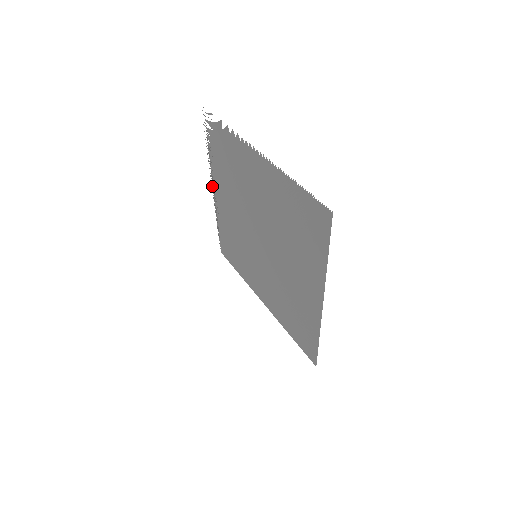
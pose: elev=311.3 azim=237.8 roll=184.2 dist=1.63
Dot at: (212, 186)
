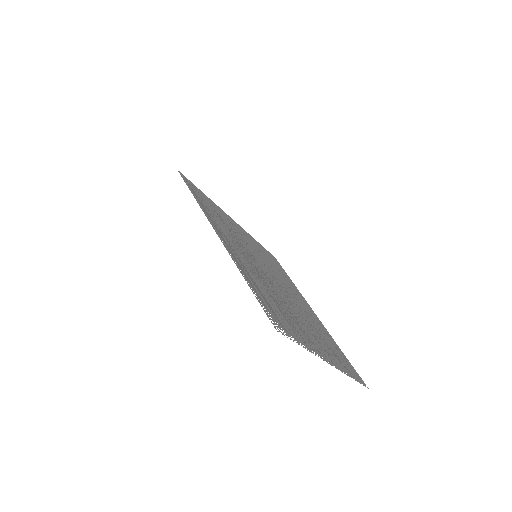
Dot at: (220, 239)
